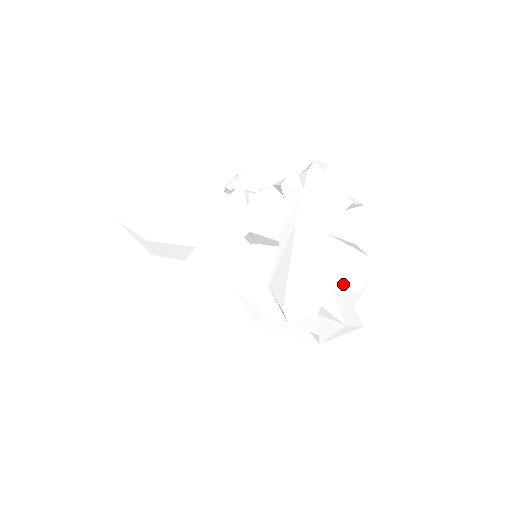
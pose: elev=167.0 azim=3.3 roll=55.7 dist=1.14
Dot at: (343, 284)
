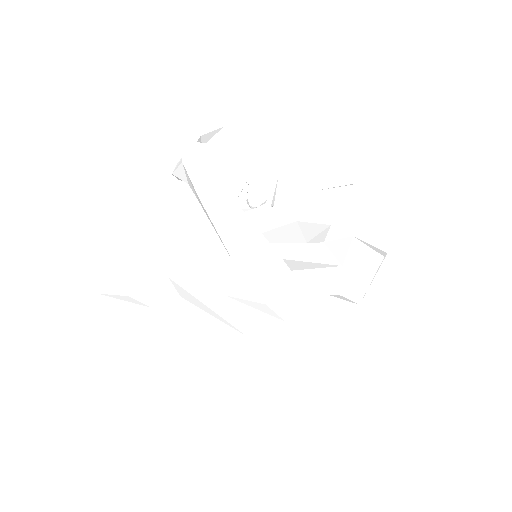
Dot at: (341, 229)
